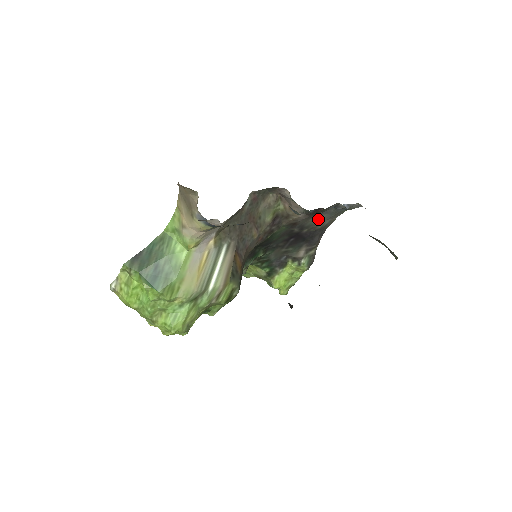
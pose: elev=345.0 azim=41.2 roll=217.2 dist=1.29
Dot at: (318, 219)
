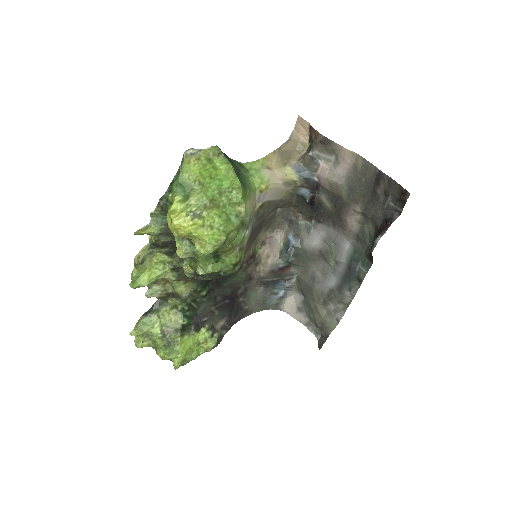
Dot at: (257, 294)
